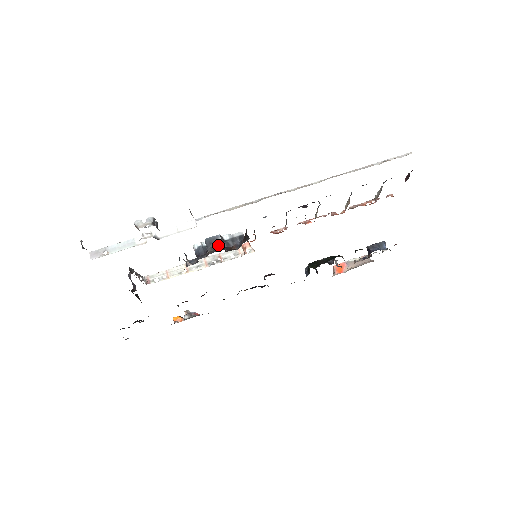
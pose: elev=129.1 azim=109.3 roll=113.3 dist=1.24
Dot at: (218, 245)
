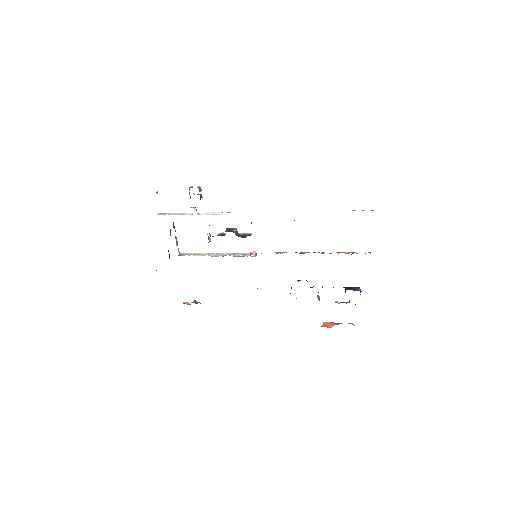
Dot at: (232, 231)
